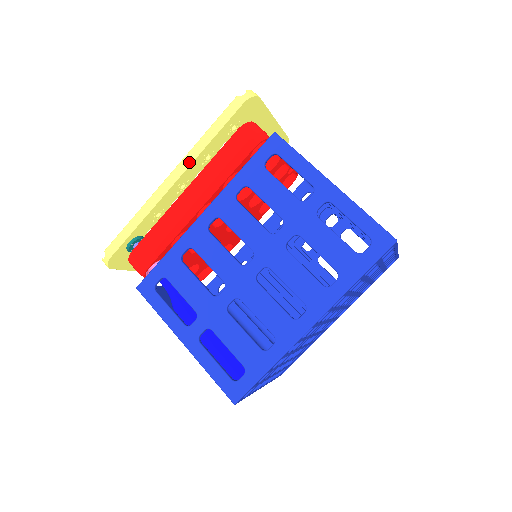
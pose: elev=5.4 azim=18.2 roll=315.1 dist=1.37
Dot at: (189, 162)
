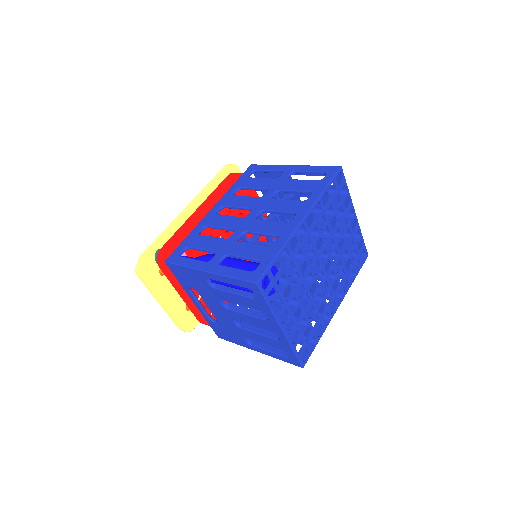
Dot at: (198, 197)
